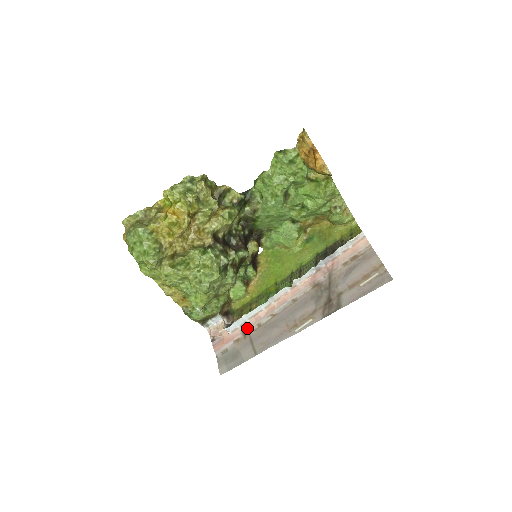
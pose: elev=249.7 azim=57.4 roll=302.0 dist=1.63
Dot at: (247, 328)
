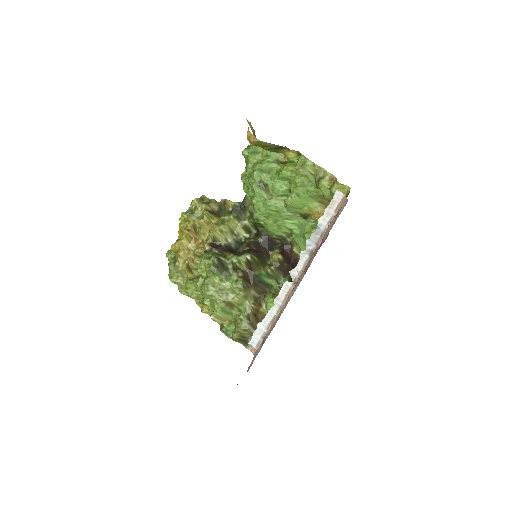
Dot at: (265, 339)
